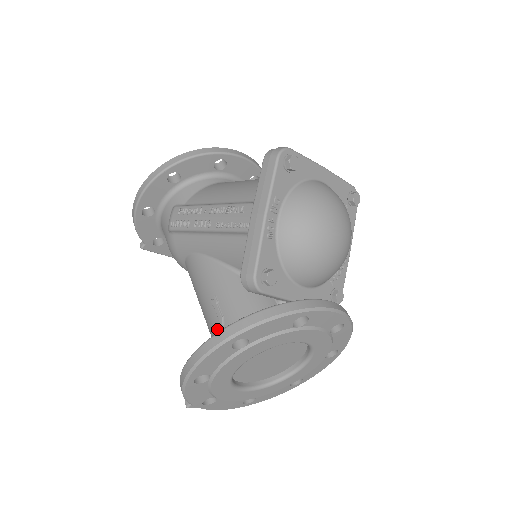
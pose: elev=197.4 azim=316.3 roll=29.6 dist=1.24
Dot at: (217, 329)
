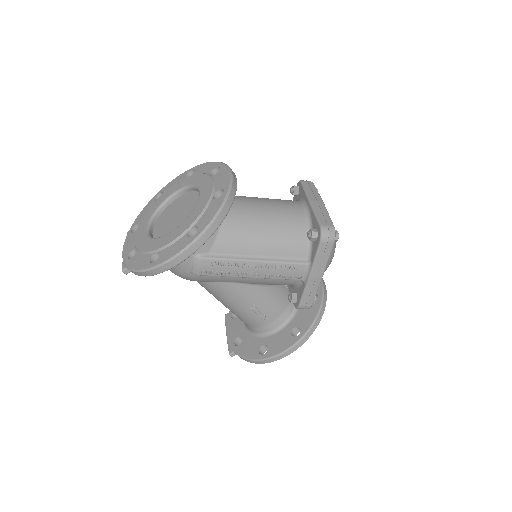
Dot at: (259, 321)
